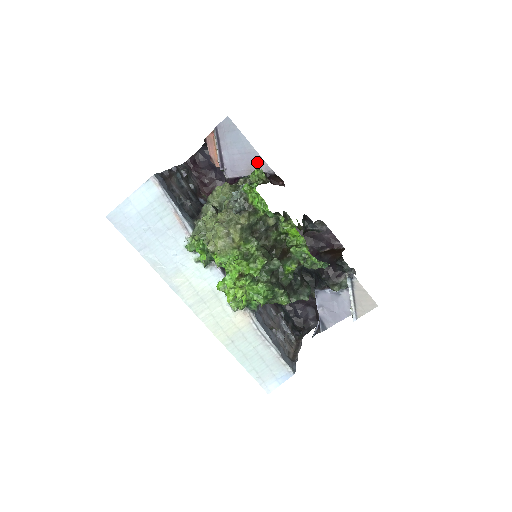
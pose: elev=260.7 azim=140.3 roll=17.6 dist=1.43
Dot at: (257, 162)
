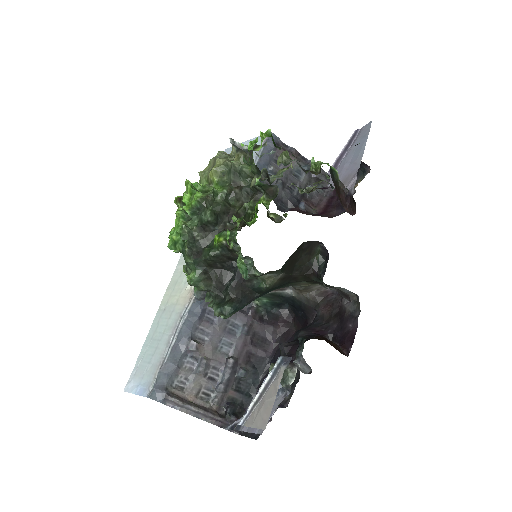
Dot at: (352, 176)
